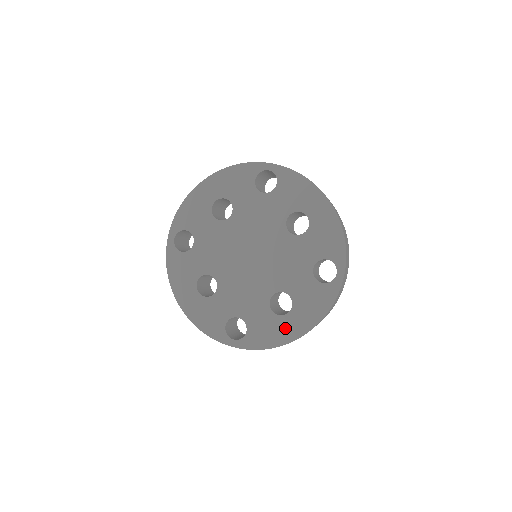
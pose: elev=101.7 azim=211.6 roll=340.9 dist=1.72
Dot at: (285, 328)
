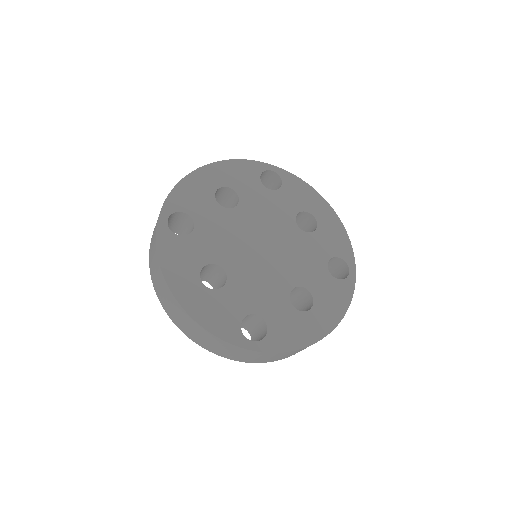
Dot at: (310, 325)
